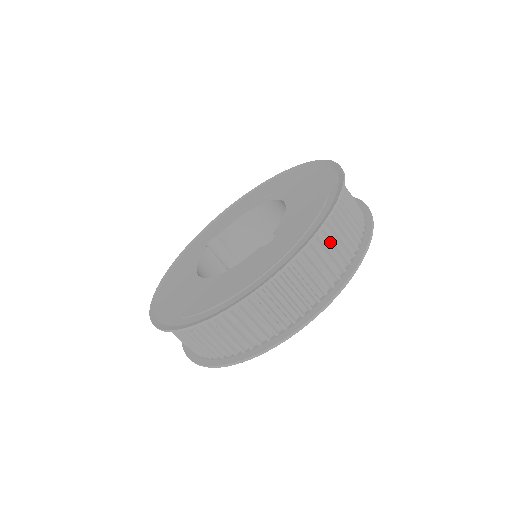
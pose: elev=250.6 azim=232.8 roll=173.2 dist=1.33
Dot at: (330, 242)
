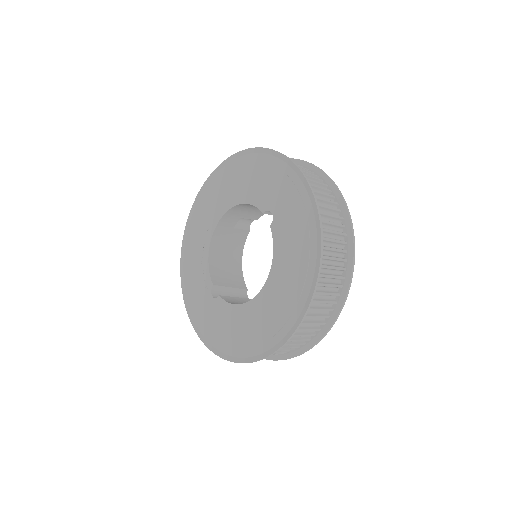
Dot at: occluded
